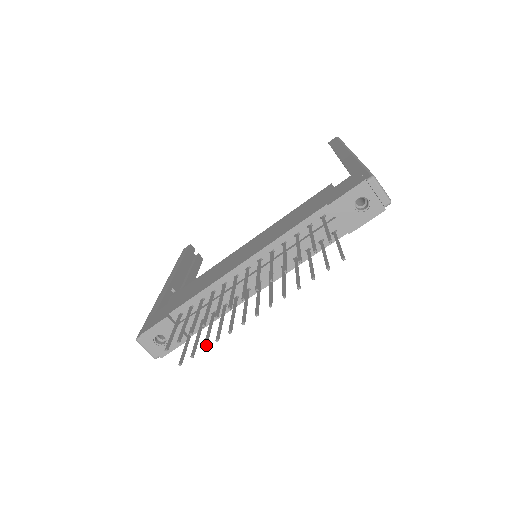
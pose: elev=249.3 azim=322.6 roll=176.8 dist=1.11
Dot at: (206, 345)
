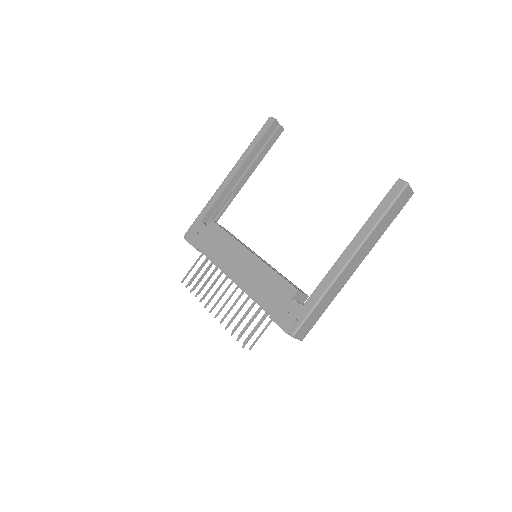
Dot at: occluded
